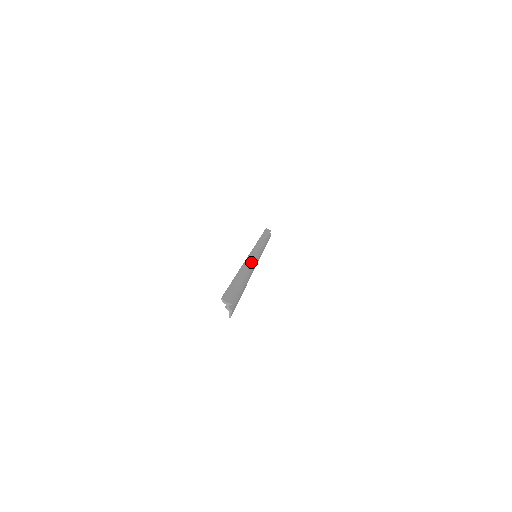
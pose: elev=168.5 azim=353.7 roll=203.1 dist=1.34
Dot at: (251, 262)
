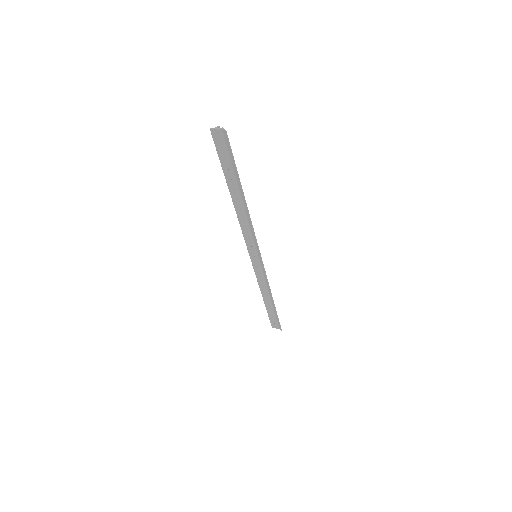
Dot at: (246, 228)
